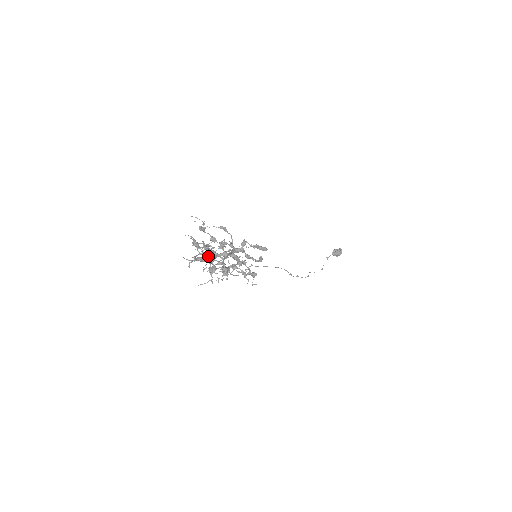
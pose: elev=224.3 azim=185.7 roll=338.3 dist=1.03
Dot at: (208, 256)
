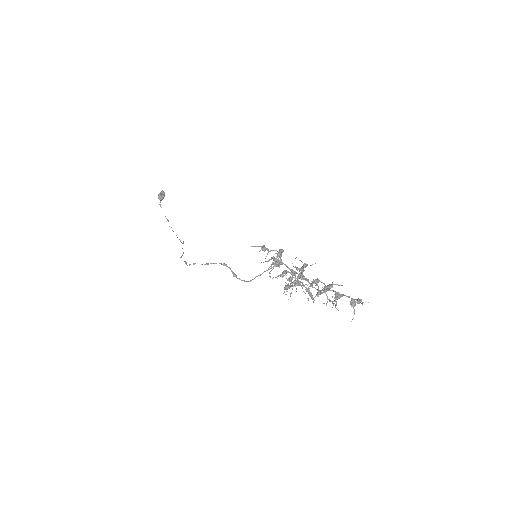
Dot at: (335, 292)
